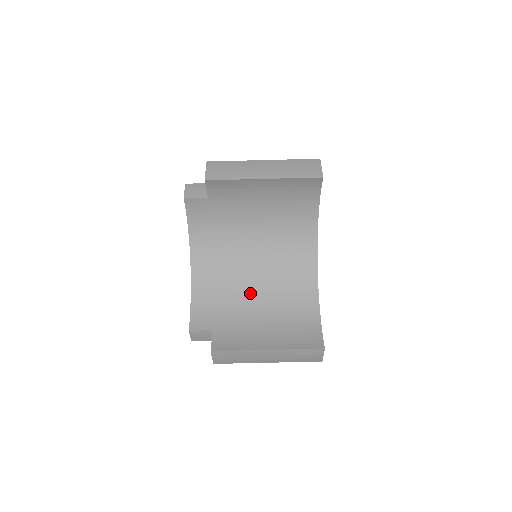
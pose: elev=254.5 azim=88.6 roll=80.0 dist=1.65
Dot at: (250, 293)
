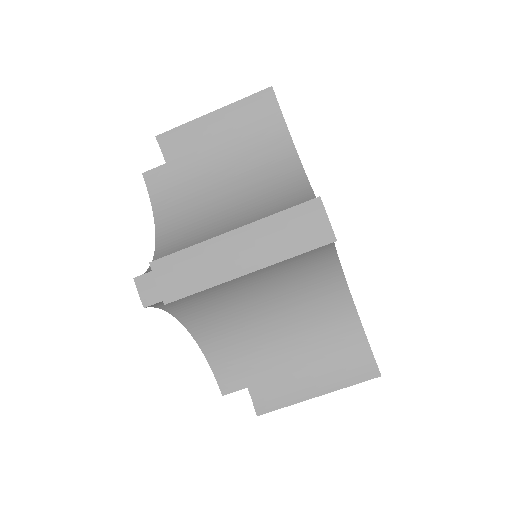
Dot at: occluded
